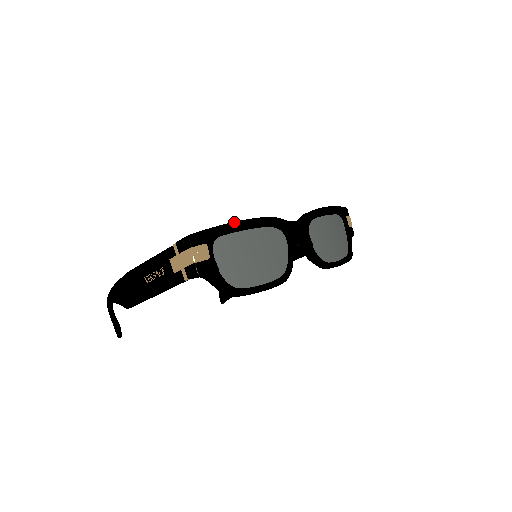
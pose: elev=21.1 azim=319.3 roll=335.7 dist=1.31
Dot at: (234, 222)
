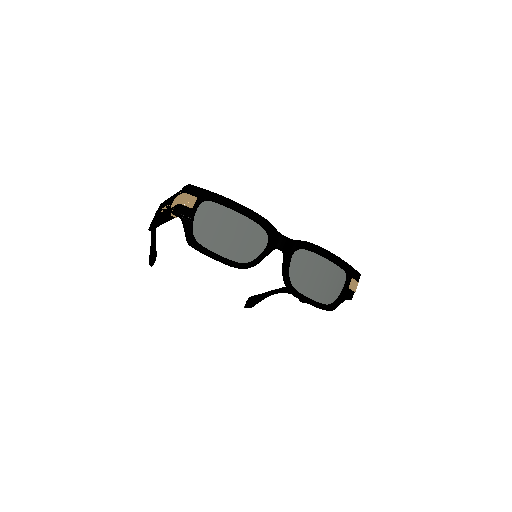
Dot at: (229, 199)
